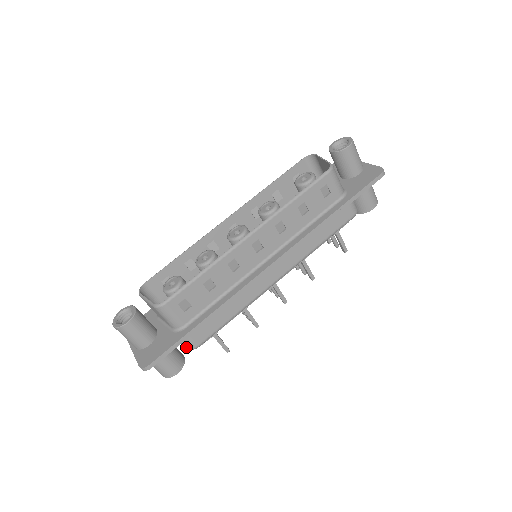
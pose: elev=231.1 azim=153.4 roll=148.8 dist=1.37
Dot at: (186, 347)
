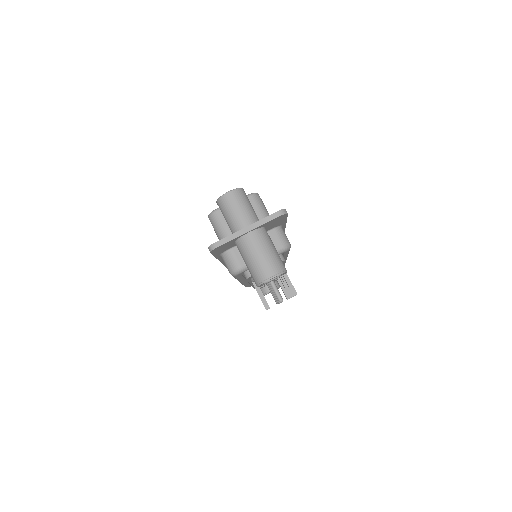
Dot at: (283, 242)
